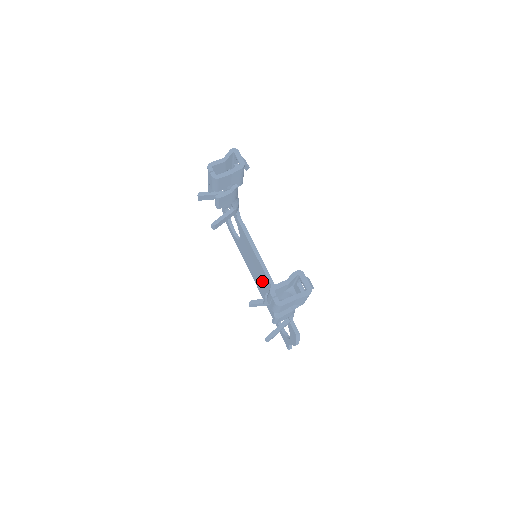
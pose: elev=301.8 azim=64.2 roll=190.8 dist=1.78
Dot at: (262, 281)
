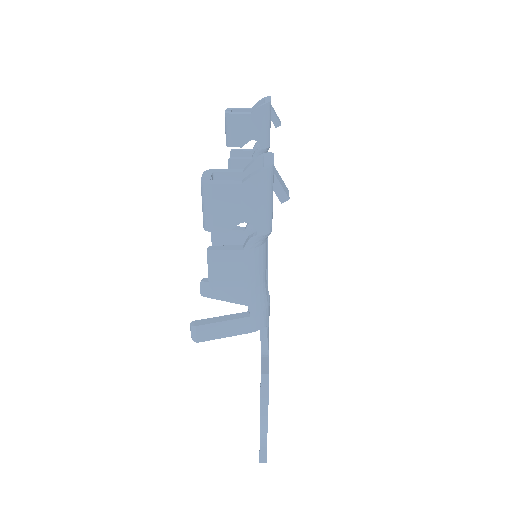
Dot at: occluded
